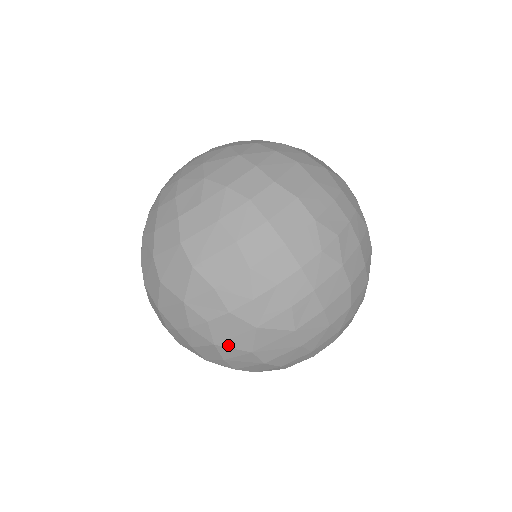
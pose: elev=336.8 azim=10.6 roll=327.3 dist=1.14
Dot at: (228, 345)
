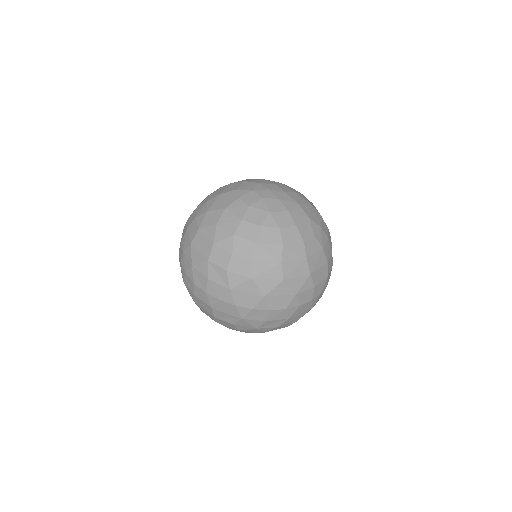
Dot at: (293, 318)
